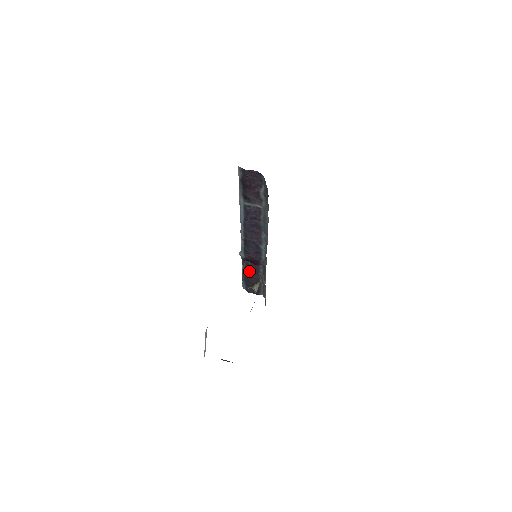
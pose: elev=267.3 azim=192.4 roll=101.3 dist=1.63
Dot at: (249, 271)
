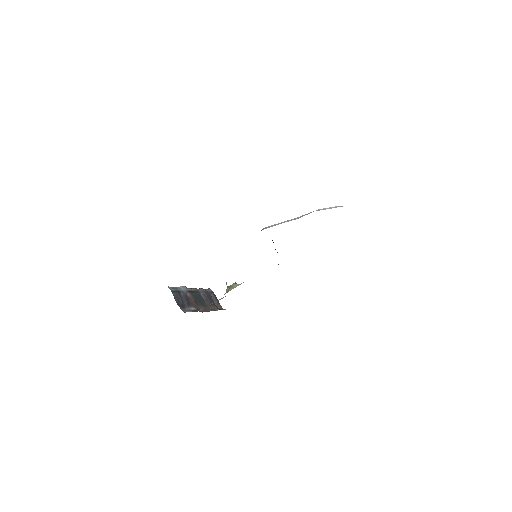
Dot at: occluded
